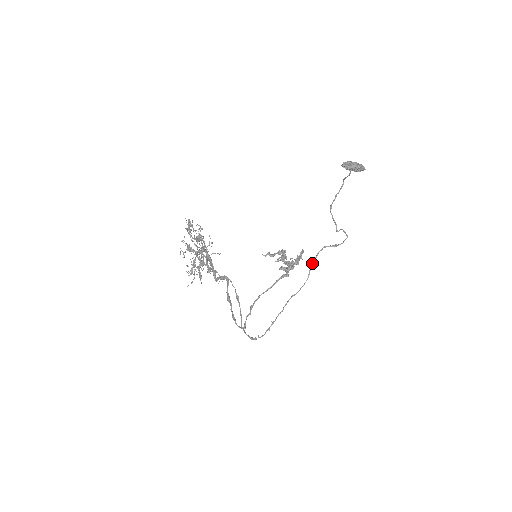
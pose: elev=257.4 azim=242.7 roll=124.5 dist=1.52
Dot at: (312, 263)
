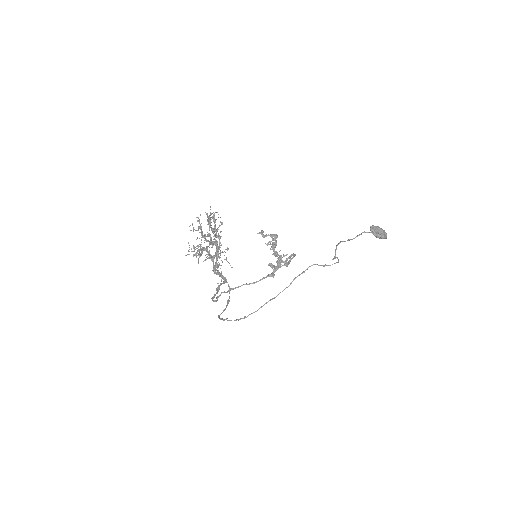
Dot at: (299, 274)
